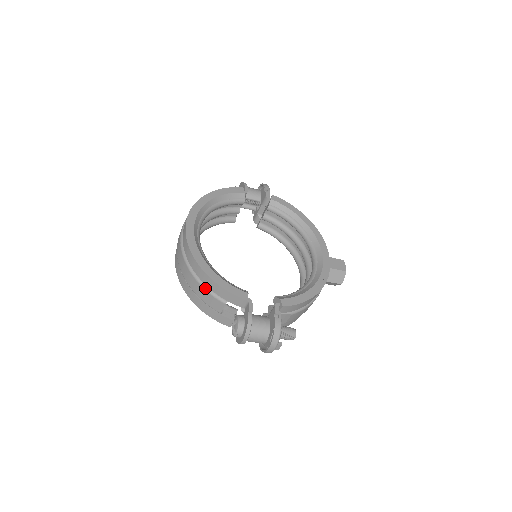
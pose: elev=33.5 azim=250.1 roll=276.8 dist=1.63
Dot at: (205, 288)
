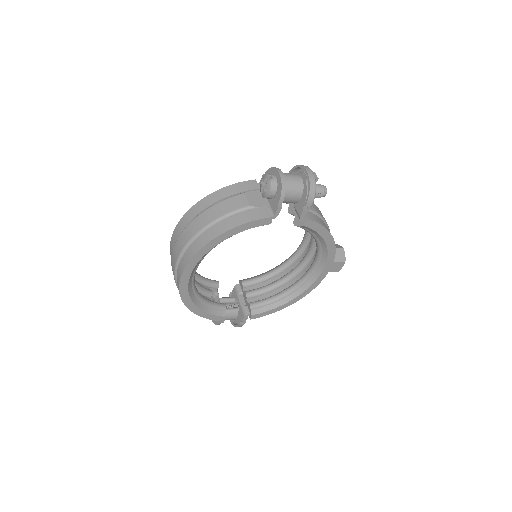
Dot at: occluded
